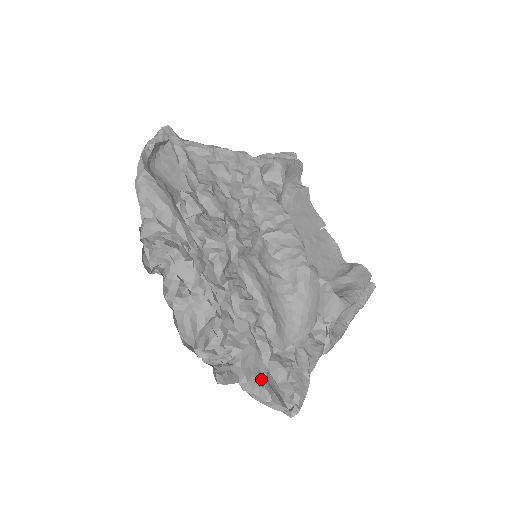
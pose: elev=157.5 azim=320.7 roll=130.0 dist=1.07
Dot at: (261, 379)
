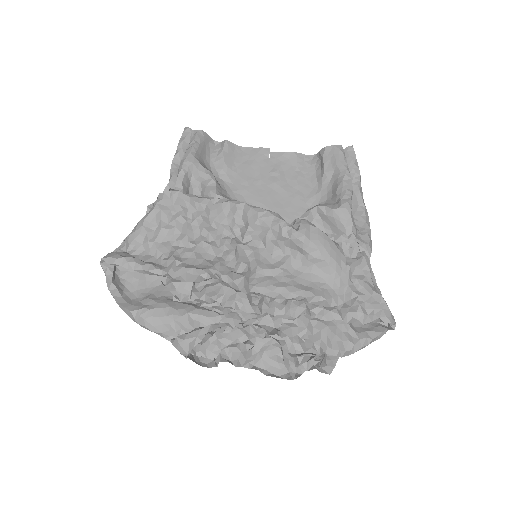
Dot at: (351, 336)
